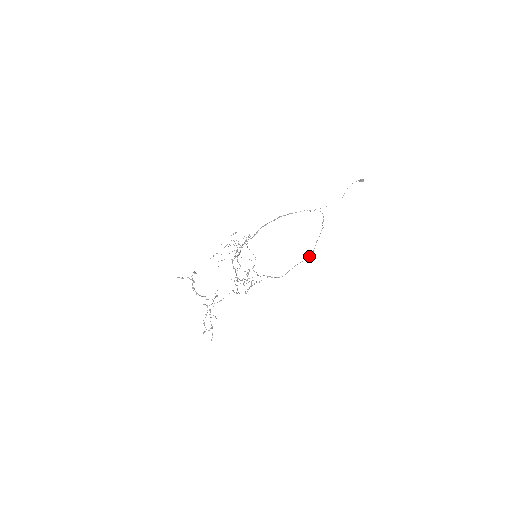
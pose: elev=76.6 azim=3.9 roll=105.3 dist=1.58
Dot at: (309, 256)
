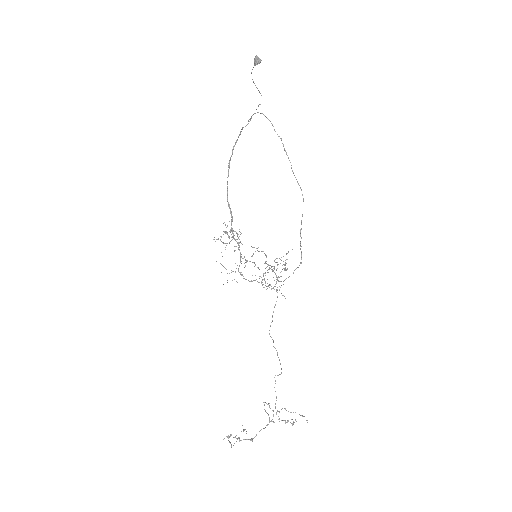
Dot at: occluded
